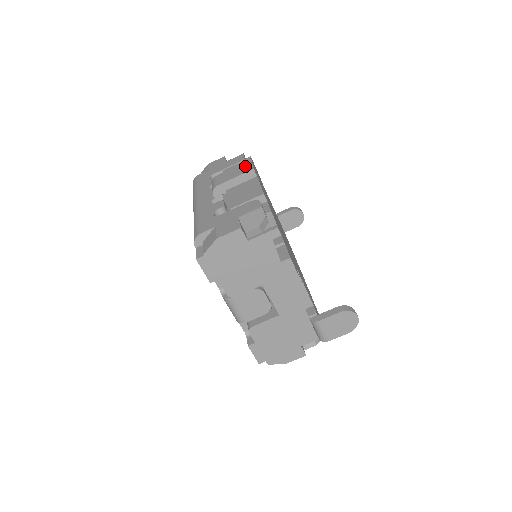
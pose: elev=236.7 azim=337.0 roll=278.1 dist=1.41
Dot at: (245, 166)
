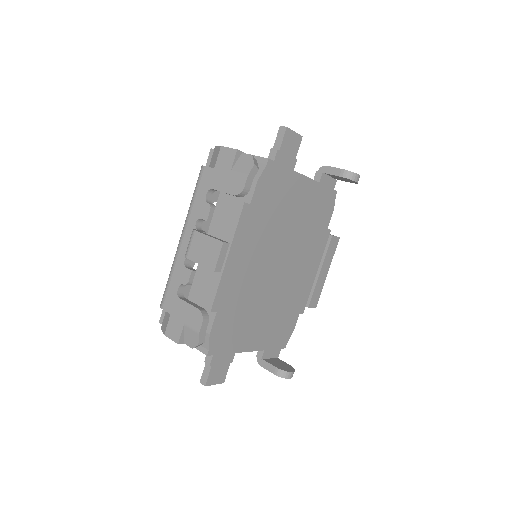
Dot at: (214, 252)
